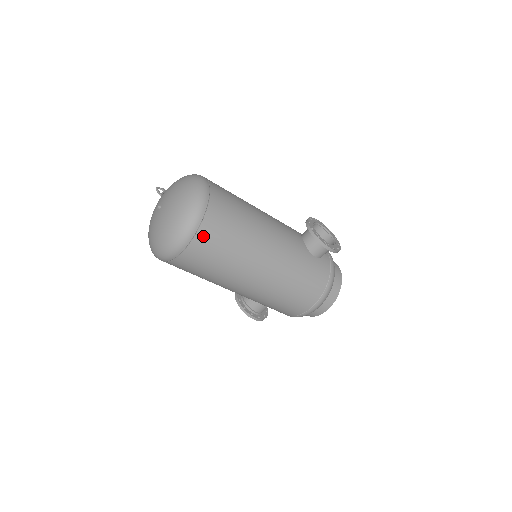
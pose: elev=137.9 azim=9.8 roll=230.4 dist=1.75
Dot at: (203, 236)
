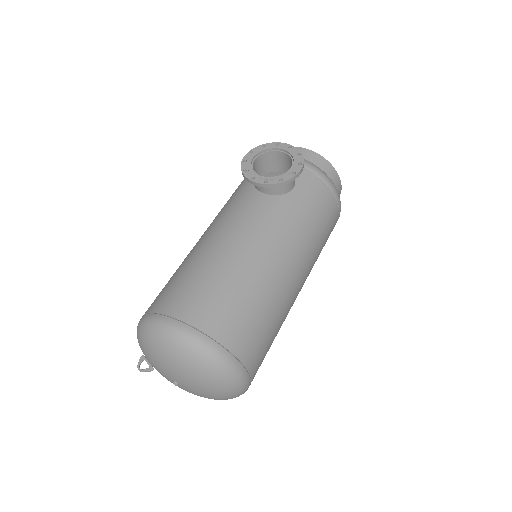
Dot at: (247, 354)
